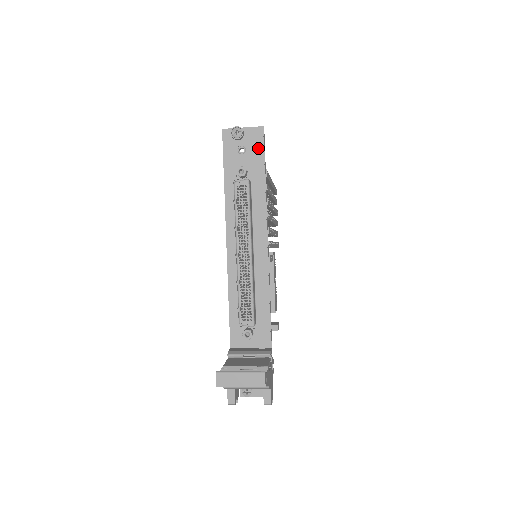
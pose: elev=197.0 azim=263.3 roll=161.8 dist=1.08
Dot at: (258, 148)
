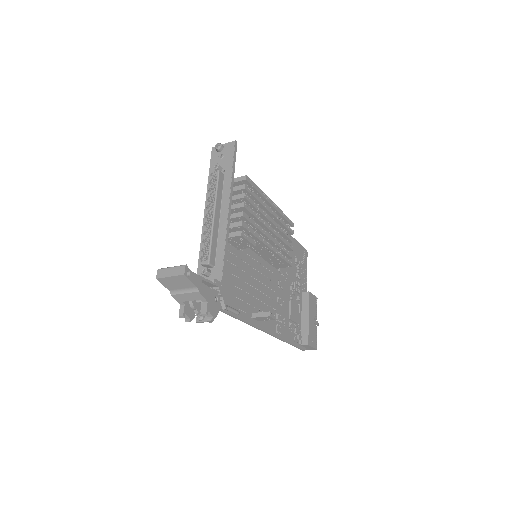
Dot at: (230, 153)
